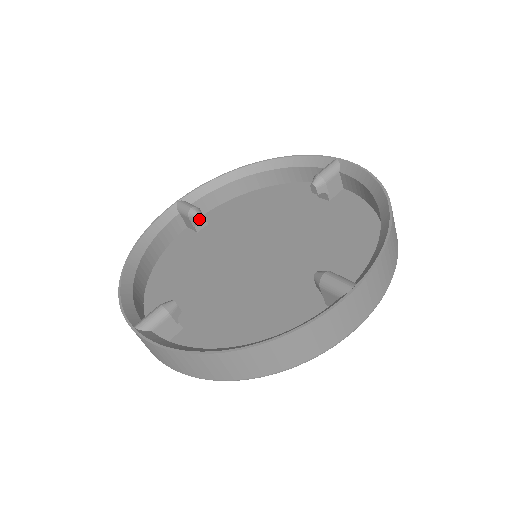
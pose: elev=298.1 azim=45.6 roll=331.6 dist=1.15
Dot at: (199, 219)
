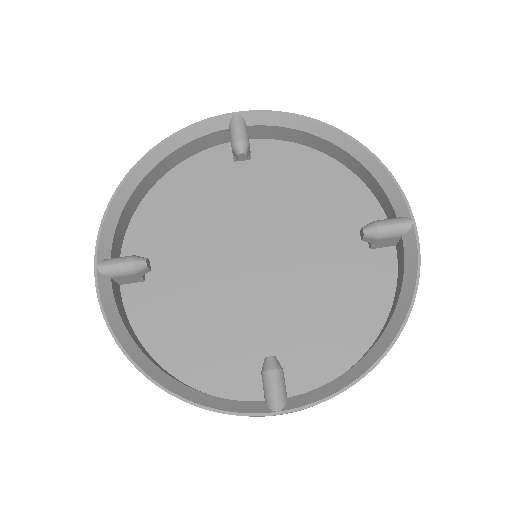
Dot at: (240, 157)
